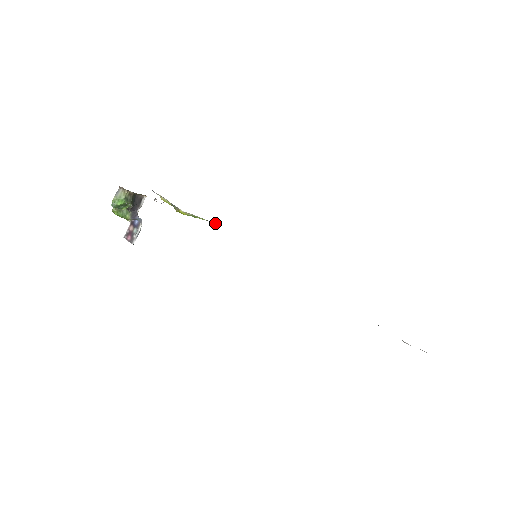
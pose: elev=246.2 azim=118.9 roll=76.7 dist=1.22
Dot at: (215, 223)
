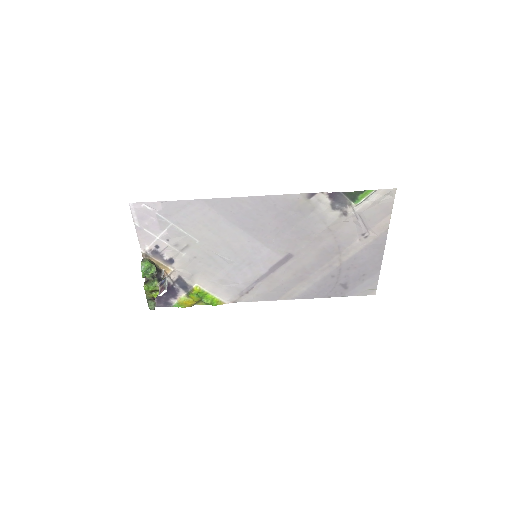
Dot at: (227, 303)
